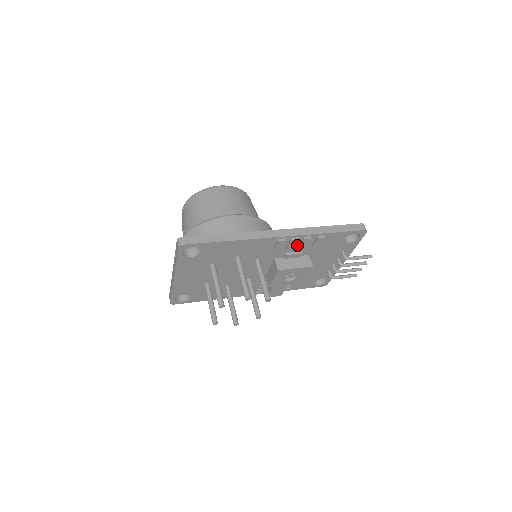
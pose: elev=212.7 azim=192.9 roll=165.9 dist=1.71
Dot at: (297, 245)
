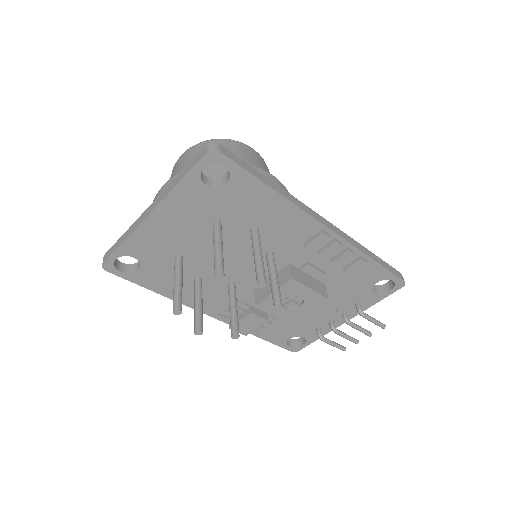
Dot at: (329, 257)
